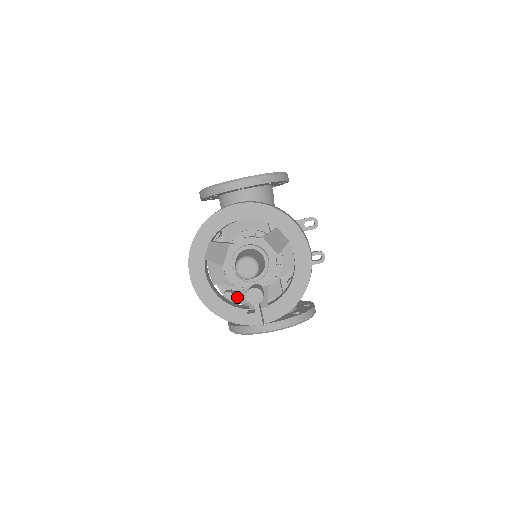
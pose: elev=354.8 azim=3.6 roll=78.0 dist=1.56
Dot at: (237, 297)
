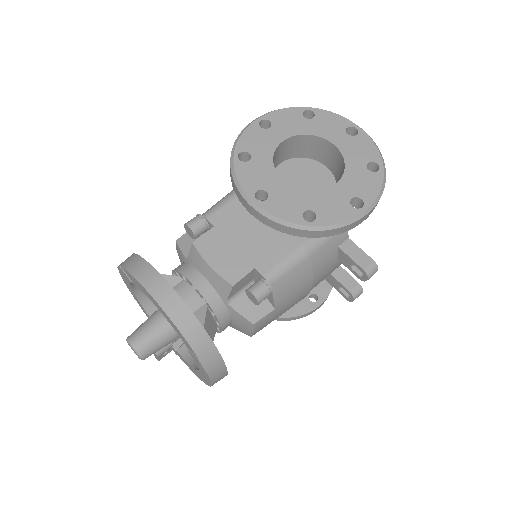
Dot at: occluded
